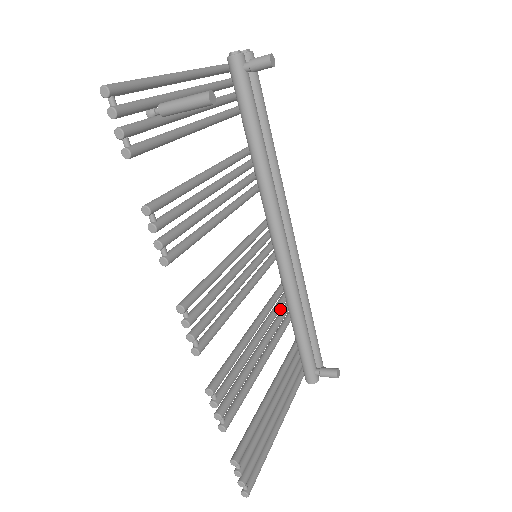
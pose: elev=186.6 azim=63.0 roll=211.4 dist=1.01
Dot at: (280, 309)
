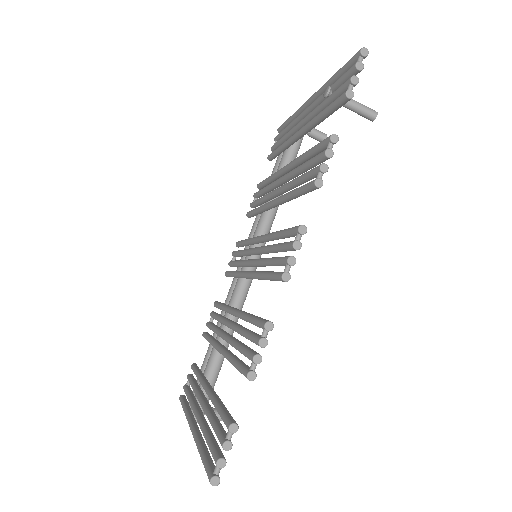
Dot at: occluded
